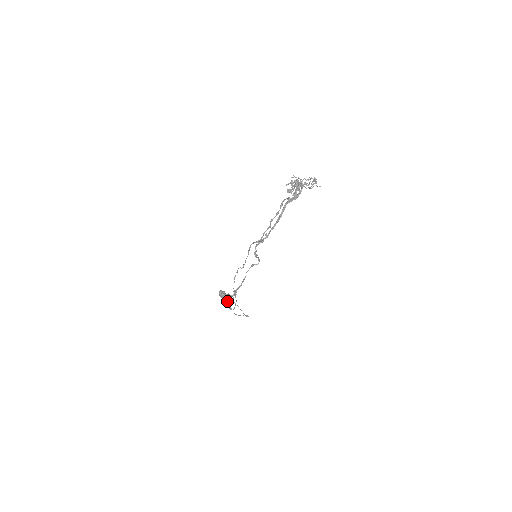
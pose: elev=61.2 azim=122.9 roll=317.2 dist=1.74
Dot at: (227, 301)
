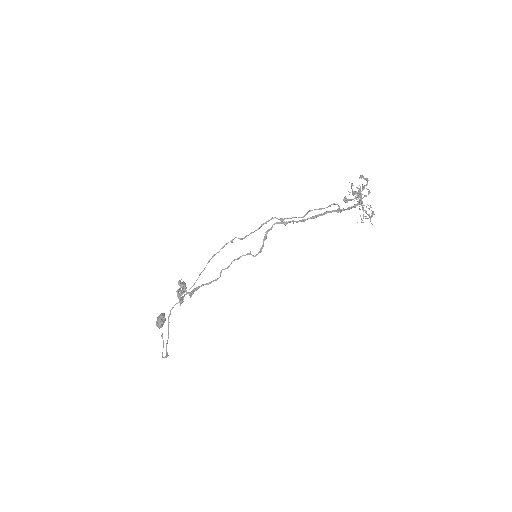
Dot at: (183, 282)
